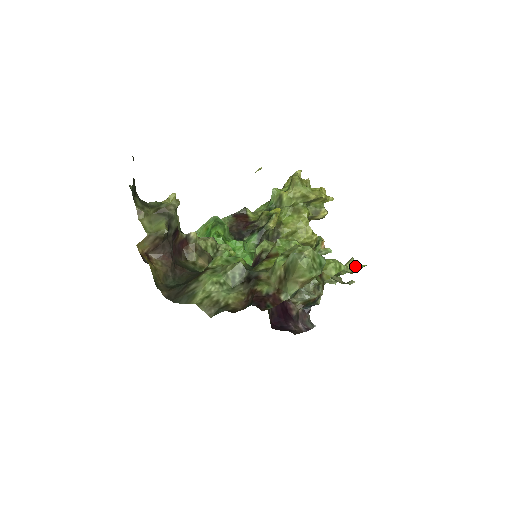
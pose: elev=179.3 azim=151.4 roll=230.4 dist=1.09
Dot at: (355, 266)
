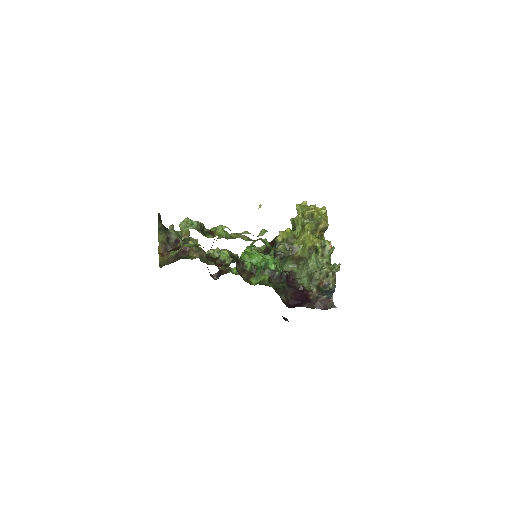
Dot at: (262, 233)
